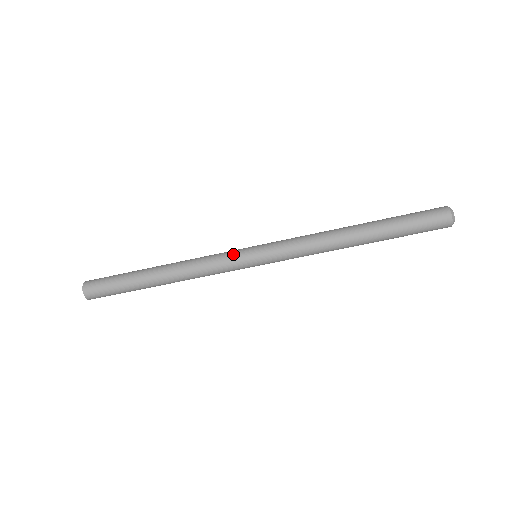
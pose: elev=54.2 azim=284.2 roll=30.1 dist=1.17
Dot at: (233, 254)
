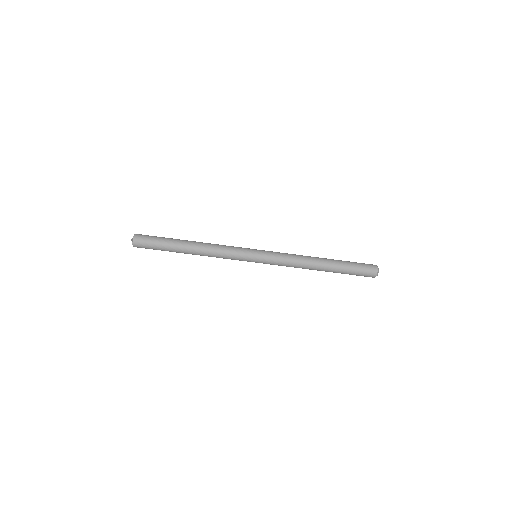
Dot at: occluded
